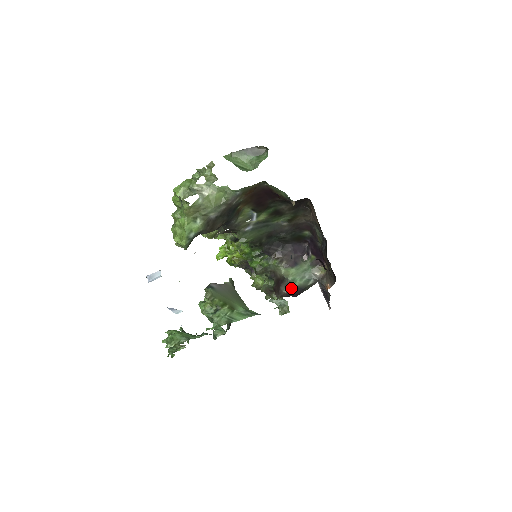
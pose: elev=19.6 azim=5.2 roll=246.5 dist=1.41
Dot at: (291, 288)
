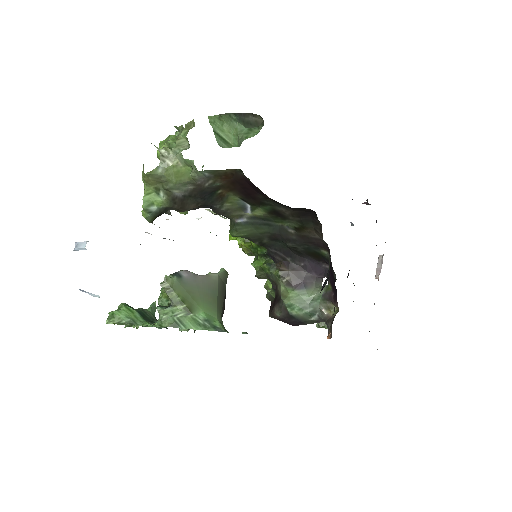
Dot at: (285, 314)
